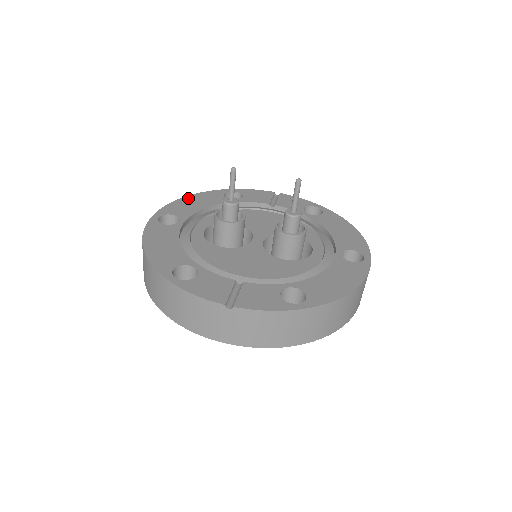
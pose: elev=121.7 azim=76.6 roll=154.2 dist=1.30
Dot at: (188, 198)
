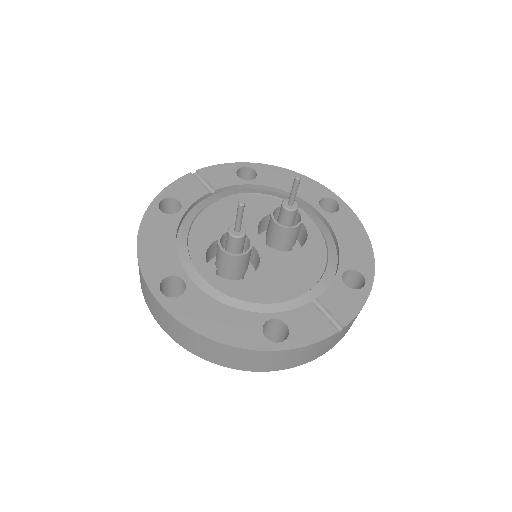
Dot at: (143, 243)
